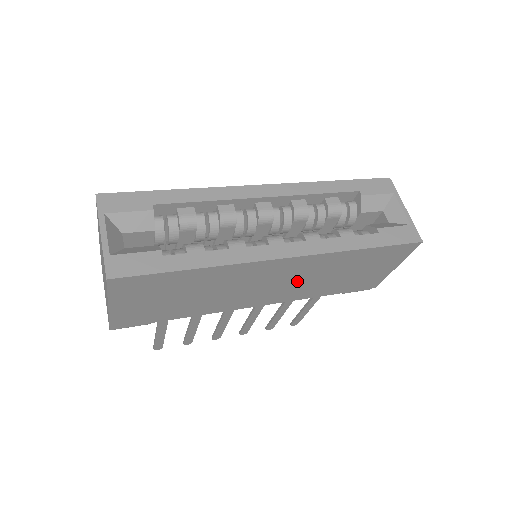
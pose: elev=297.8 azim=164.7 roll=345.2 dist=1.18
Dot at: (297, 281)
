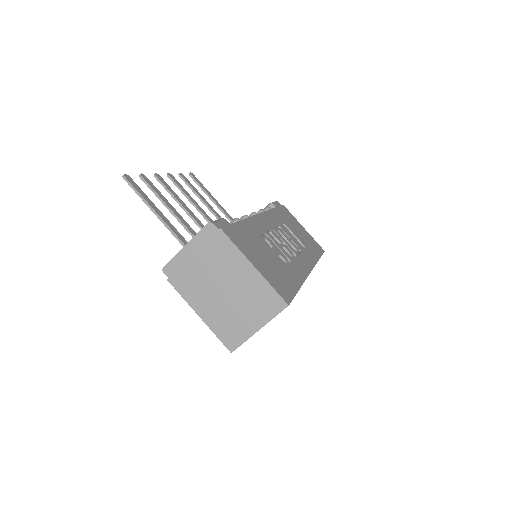
Dot at: occluded
